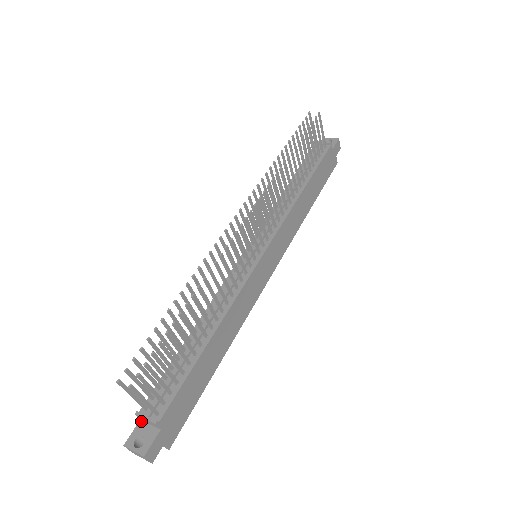
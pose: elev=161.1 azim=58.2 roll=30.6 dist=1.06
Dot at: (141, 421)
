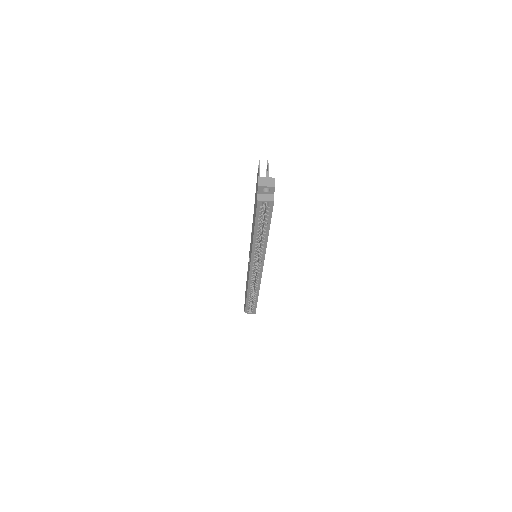
Dot at: occluded
